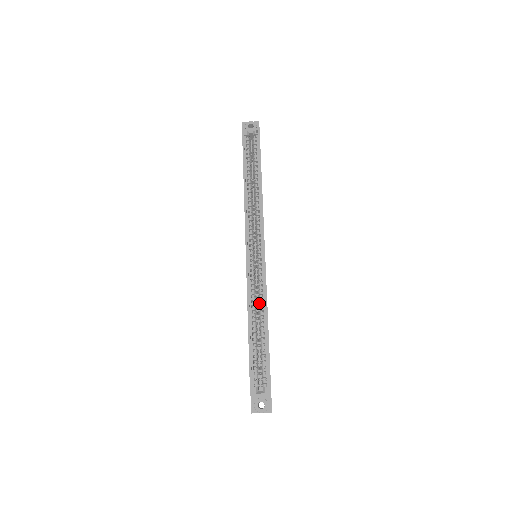
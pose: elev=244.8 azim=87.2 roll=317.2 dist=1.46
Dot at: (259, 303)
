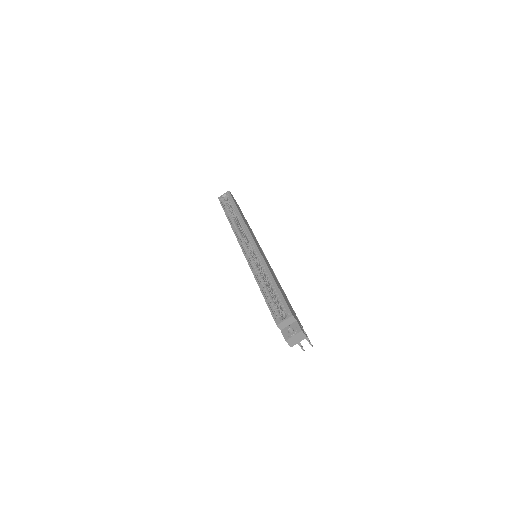
Dot at: (263, 271)
